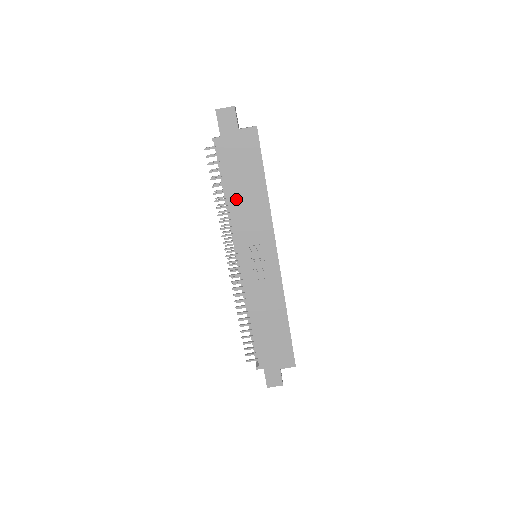
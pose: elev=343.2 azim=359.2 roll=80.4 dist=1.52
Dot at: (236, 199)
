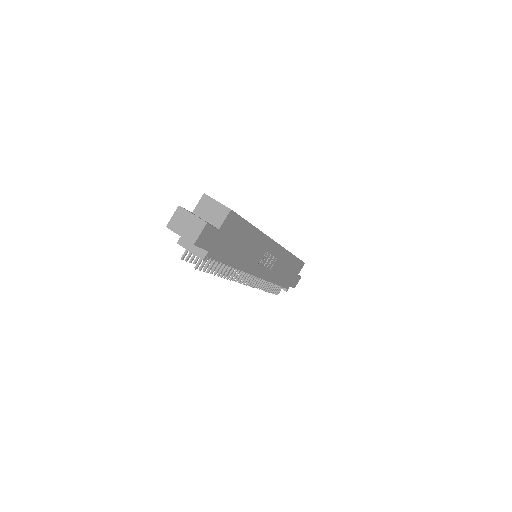
Dot at: (239, 260)
